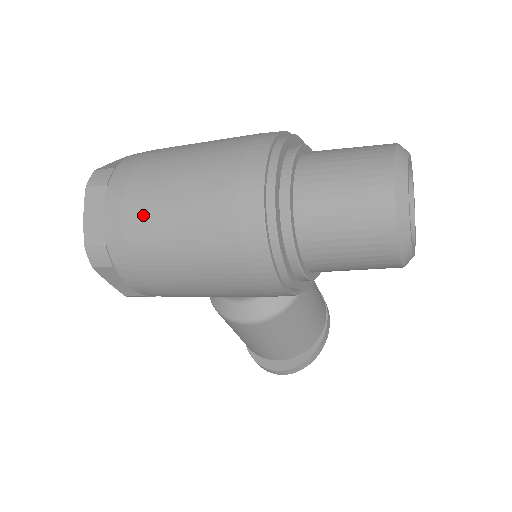
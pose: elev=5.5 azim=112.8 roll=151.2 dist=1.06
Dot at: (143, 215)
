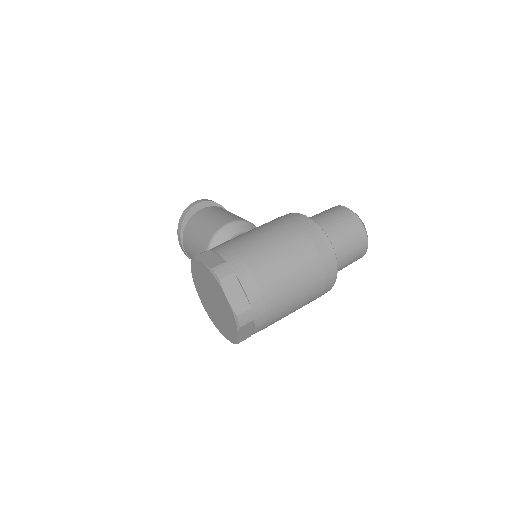
Dot at: (278, 319)
